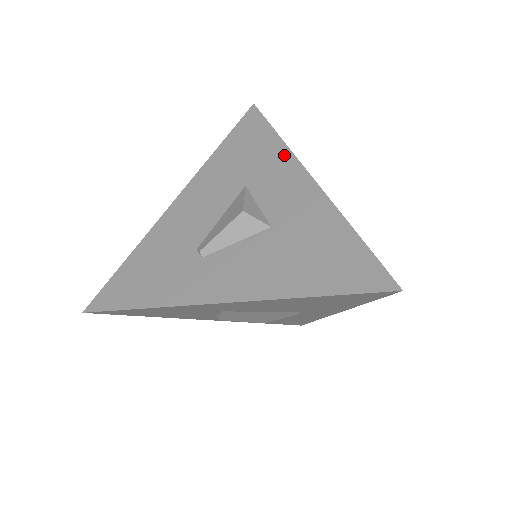
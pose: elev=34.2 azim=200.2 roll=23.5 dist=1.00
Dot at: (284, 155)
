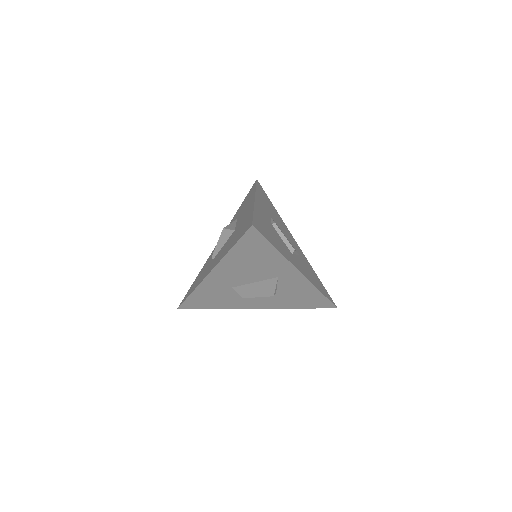
Dot at: occluded
